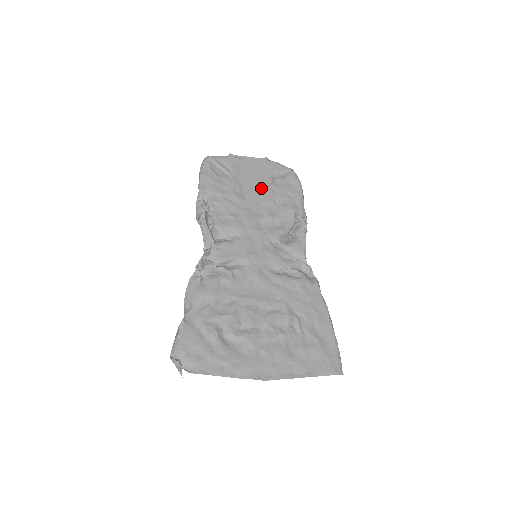
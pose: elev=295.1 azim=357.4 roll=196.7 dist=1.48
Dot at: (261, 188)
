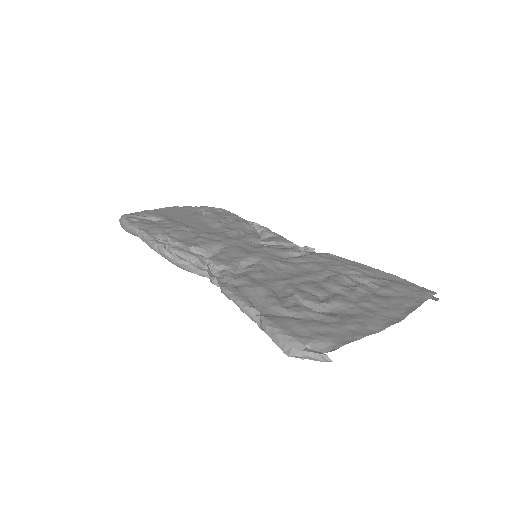
Dot at: (199, 220)
